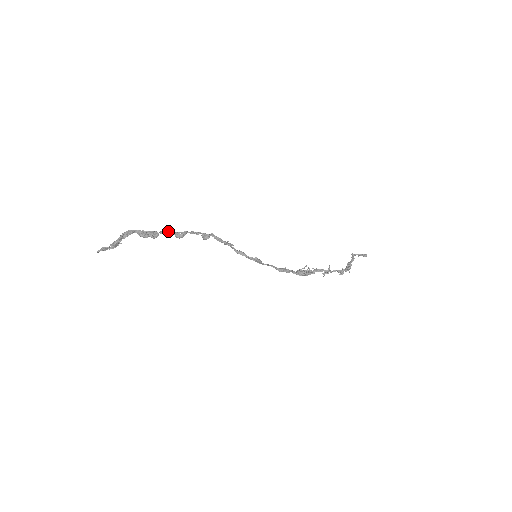
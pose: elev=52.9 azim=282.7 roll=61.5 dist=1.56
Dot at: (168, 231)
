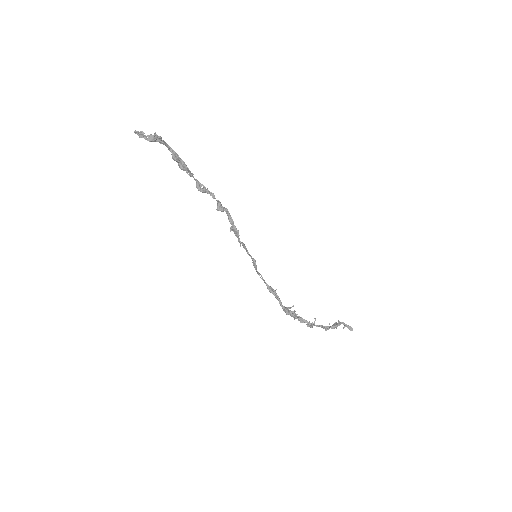
Dot at: (193, 177)
